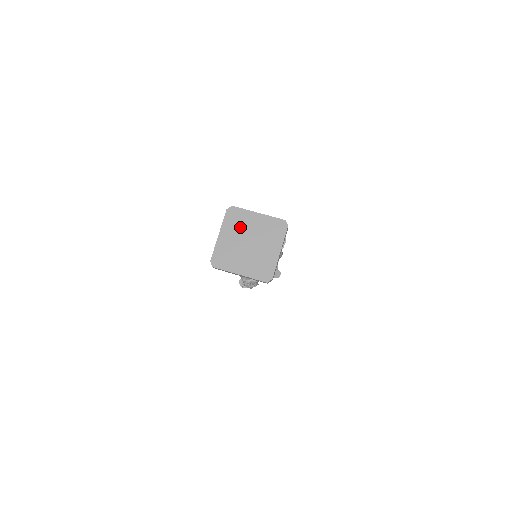
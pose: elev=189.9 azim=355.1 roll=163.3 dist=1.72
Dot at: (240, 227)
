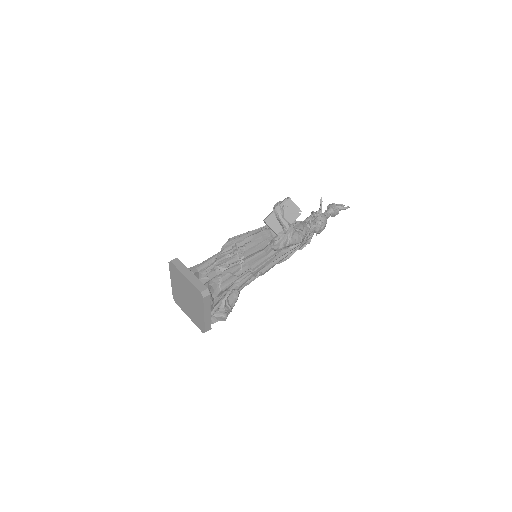
Dot at: (179, 281)
